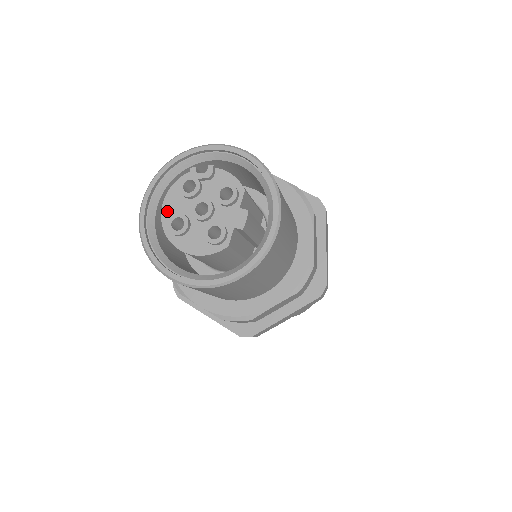
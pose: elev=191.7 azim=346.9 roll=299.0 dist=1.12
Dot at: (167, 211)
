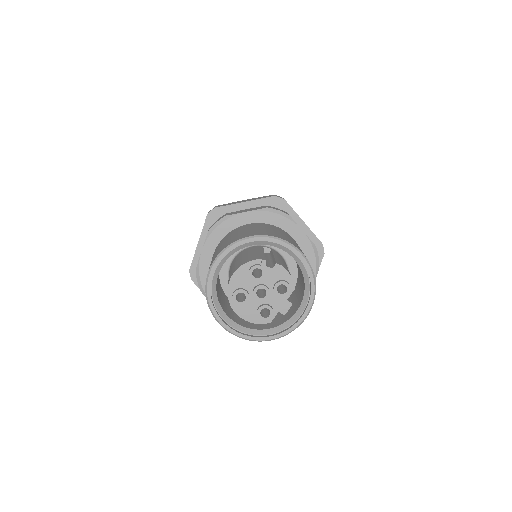
Dot at: (234, 282)
